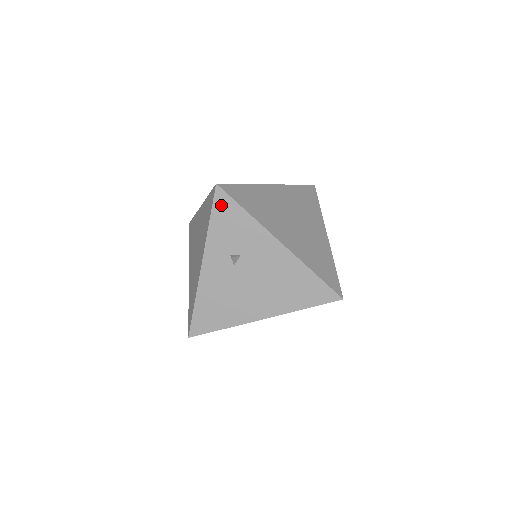
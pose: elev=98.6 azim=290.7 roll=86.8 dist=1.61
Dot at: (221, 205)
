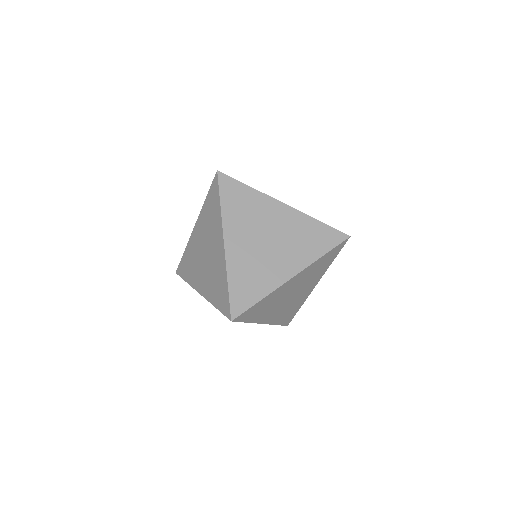
Dot at: occluded
